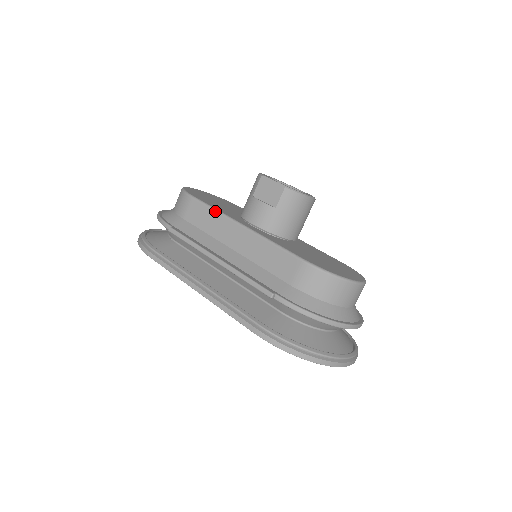
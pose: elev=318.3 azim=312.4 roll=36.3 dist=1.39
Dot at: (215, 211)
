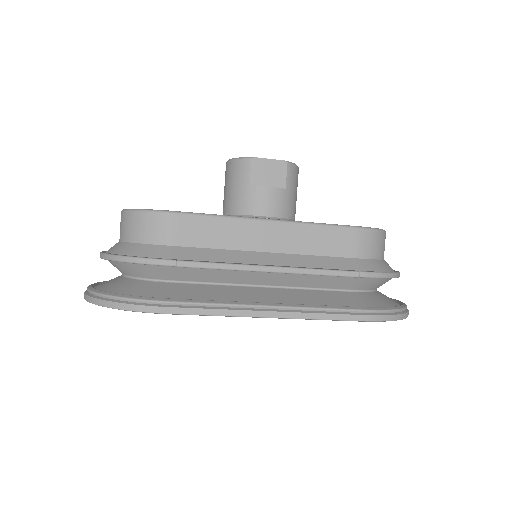
Dot at: (223, 217)
